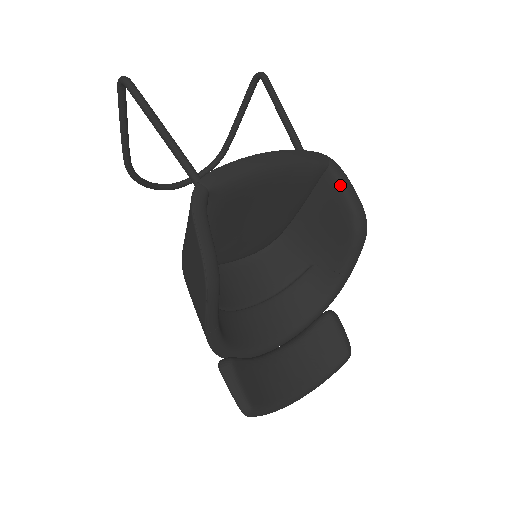
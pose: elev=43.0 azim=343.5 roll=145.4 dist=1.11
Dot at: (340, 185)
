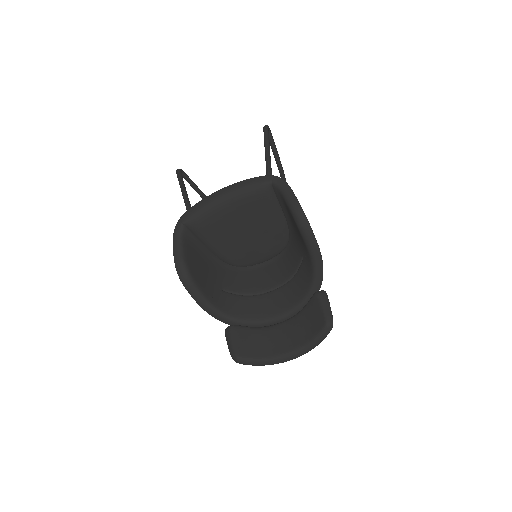
Dot at: (282, 194)
